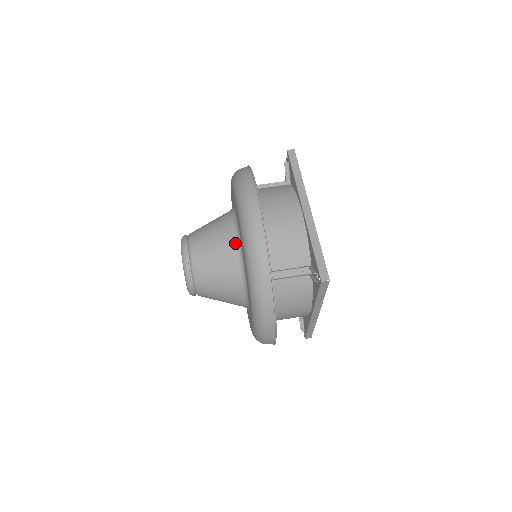
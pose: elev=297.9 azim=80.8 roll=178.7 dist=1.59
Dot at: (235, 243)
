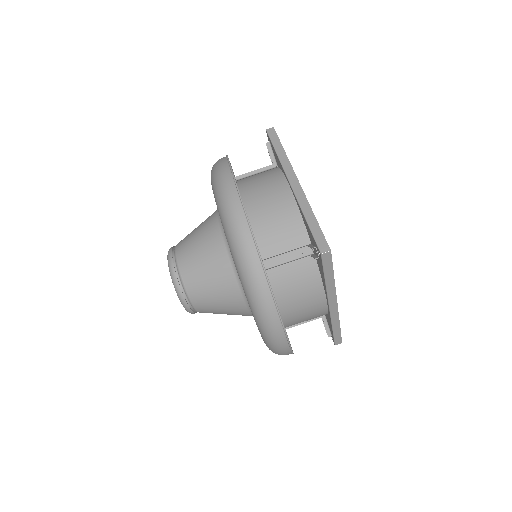
Dot at: (221, 238)
